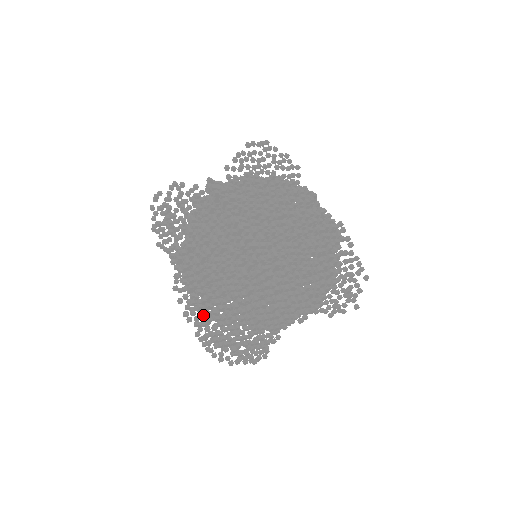
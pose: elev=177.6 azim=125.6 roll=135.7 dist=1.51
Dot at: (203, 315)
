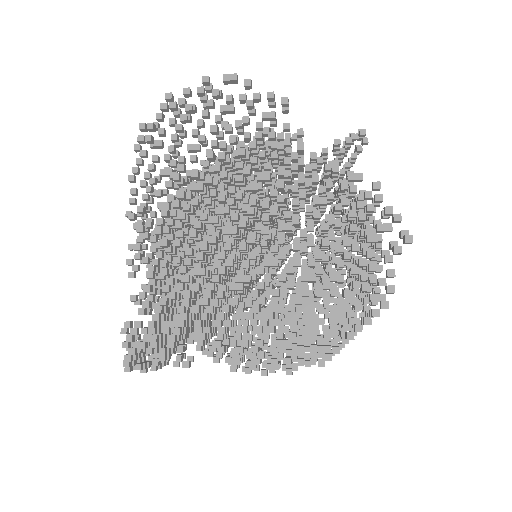
Dot at: (187, 319)
